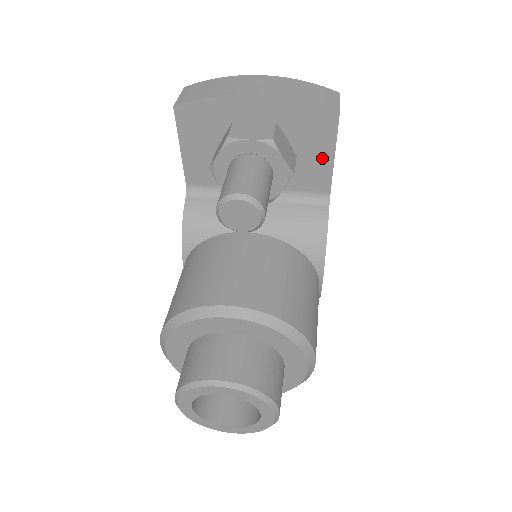
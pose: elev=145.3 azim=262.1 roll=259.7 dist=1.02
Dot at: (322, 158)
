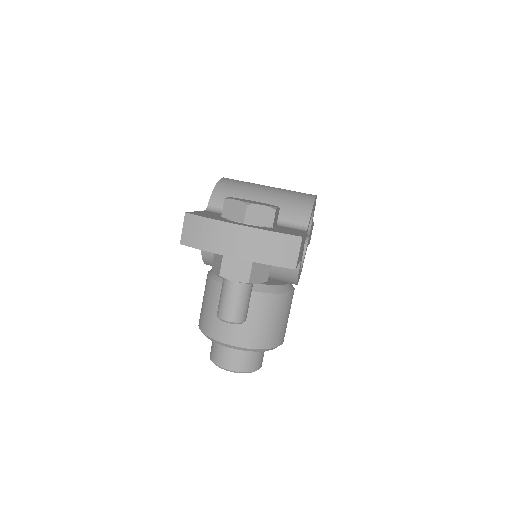
Dot at: occluded
